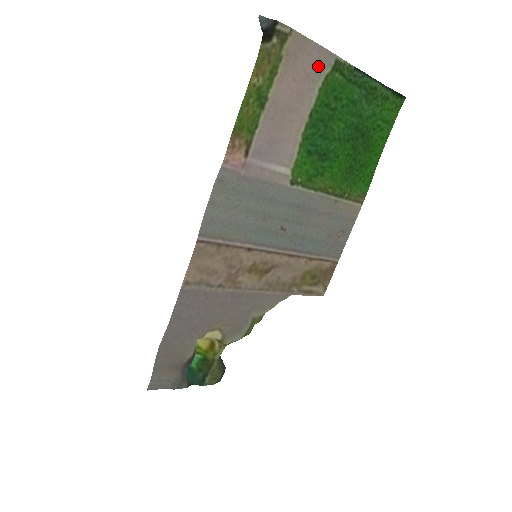
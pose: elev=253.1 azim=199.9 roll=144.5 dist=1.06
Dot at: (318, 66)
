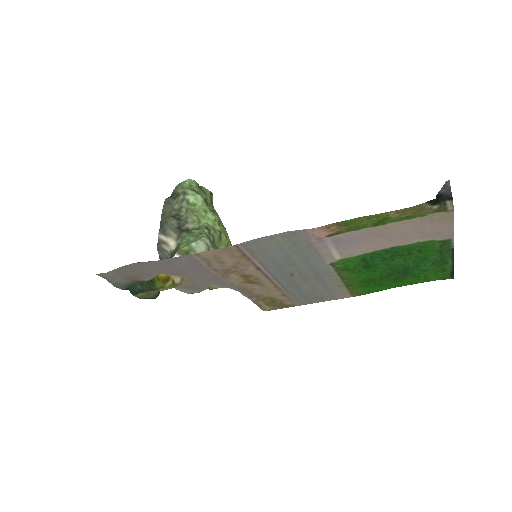
Dot at: (436, 234)
